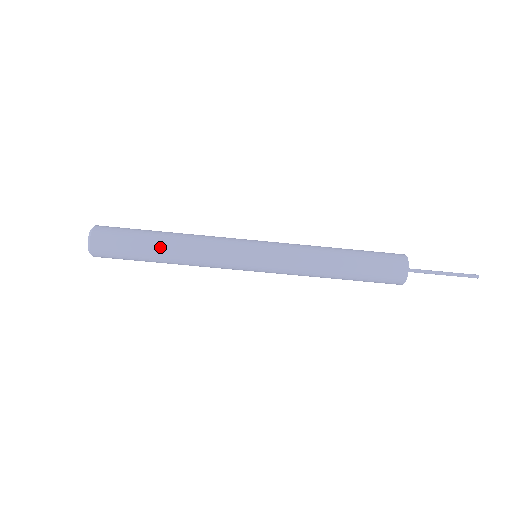
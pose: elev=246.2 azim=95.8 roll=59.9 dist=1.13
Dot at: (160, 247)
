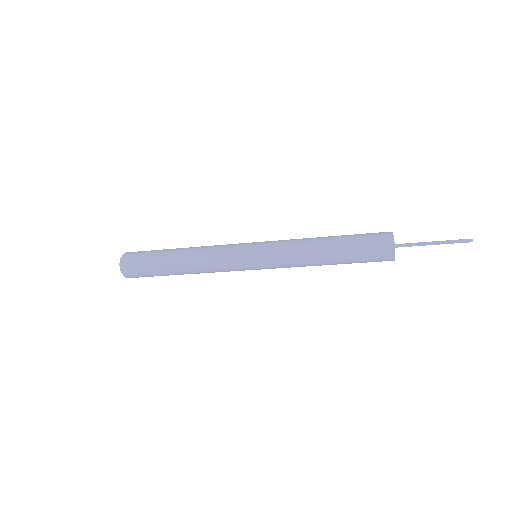
Dot at: (174, 266)
